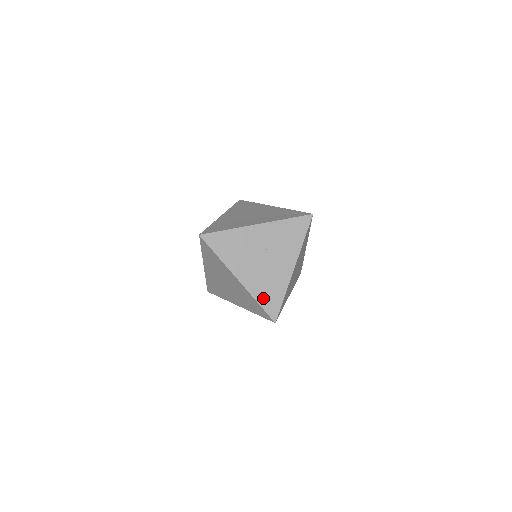
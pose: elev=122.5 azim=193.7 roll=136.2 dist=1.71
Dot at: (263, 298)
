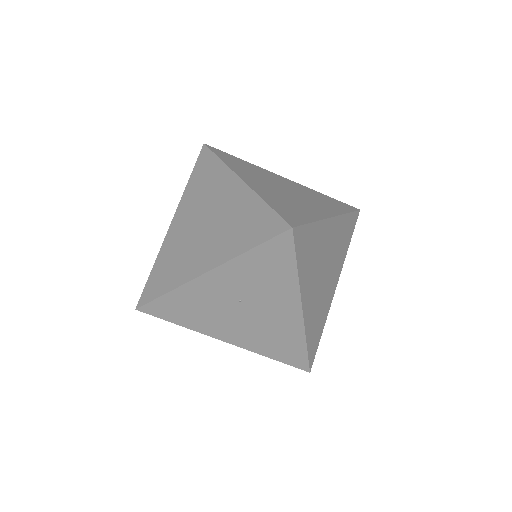
Dot at: (275, 352)
